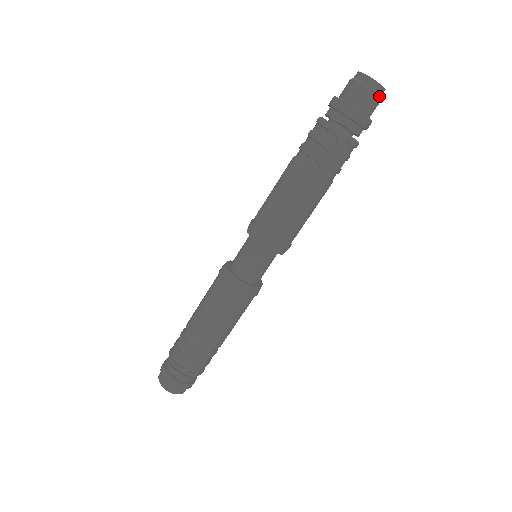
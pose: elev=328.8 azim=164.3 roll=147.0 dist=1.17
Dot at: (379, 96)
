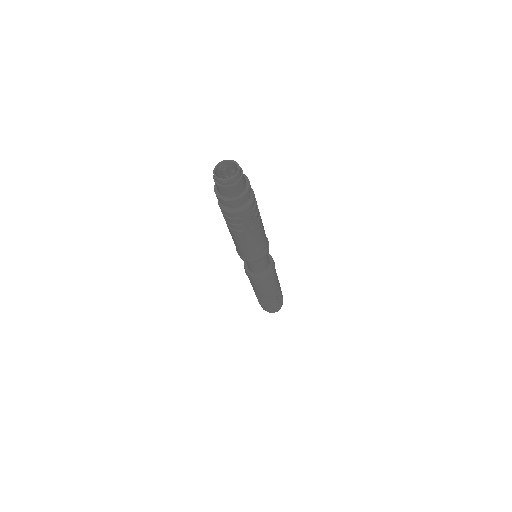
Dot at: (240, 180)
